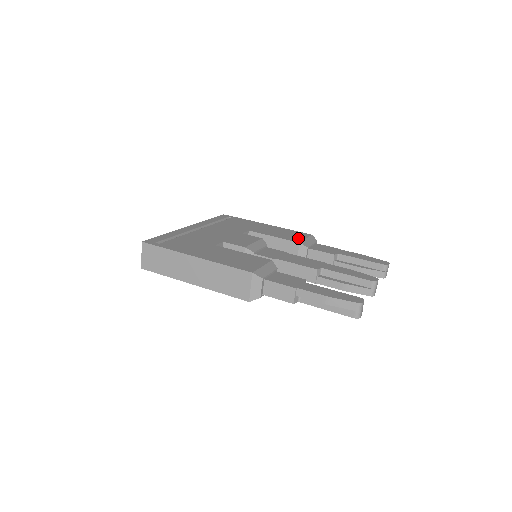
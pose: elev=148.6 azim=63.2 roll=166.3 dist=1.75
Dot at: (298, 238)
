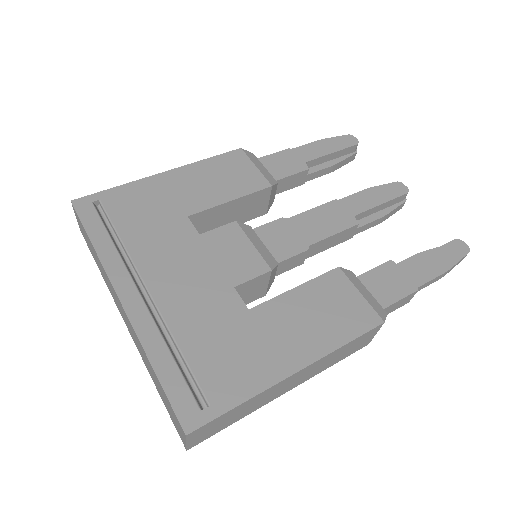
Dot at: (252, 175)
